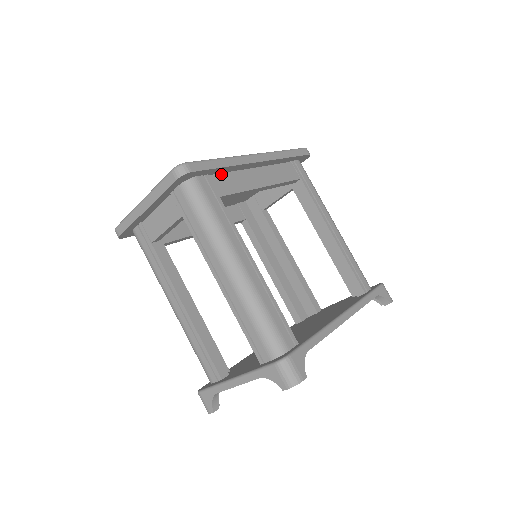
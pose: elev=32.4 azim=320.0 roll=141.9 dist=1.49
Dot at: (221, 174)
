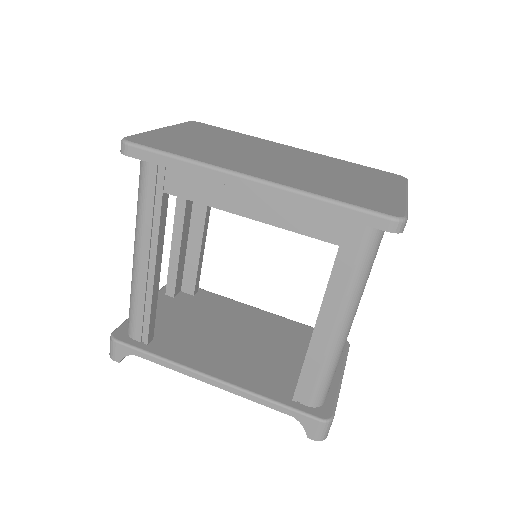
Dot at: occluded
